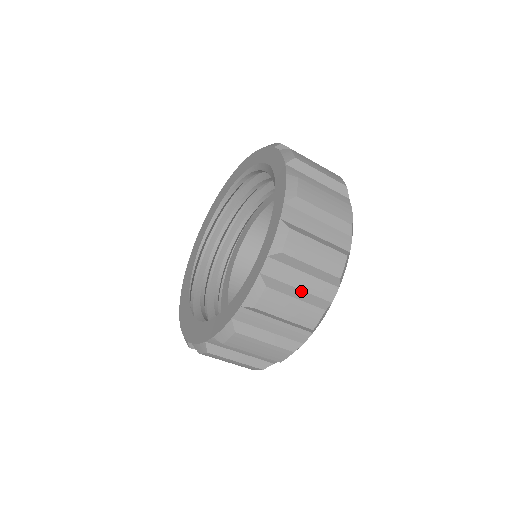
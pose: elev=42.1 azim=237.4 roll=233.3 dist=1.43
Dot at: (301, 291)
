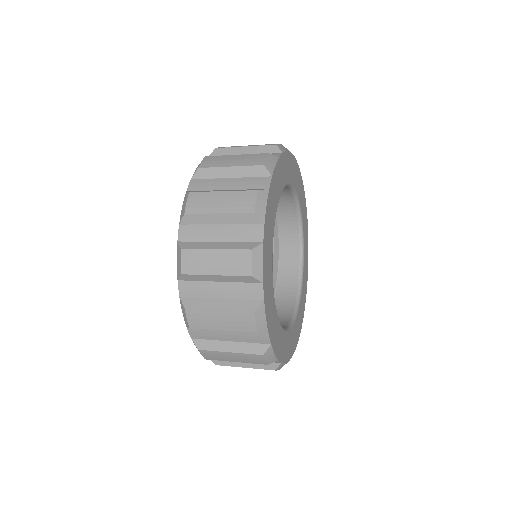
Dot at: occluded
